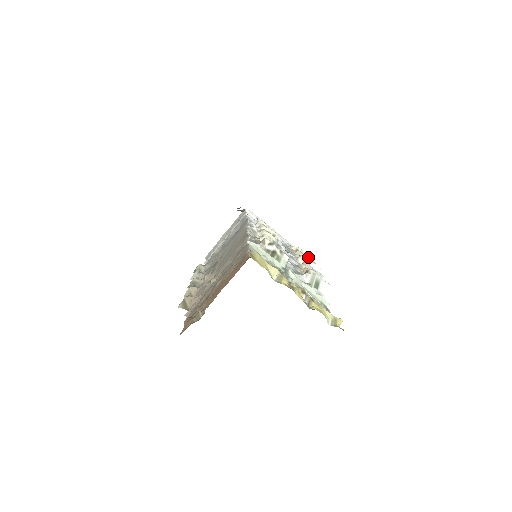
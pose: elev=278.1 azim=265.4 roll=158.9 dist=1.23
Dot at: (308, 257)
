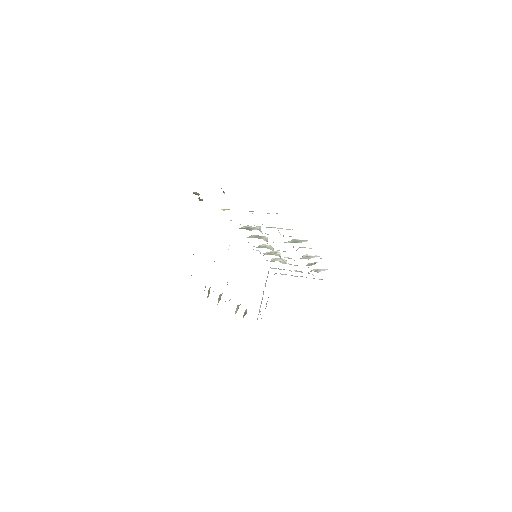
Dot at: (317, 262)
